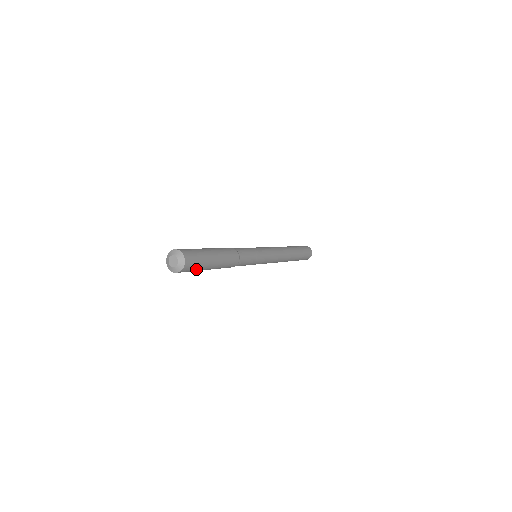
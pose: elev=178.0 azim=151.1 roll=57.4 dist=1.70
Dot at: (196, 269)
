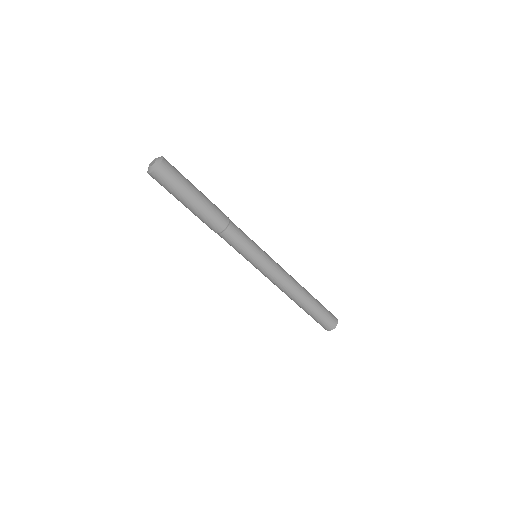
Dot at: (176, 182)
